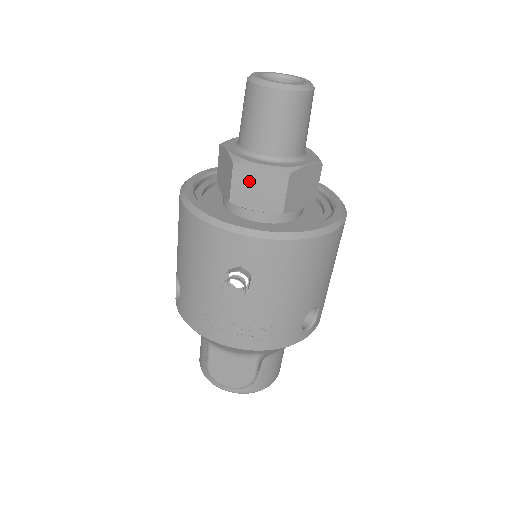
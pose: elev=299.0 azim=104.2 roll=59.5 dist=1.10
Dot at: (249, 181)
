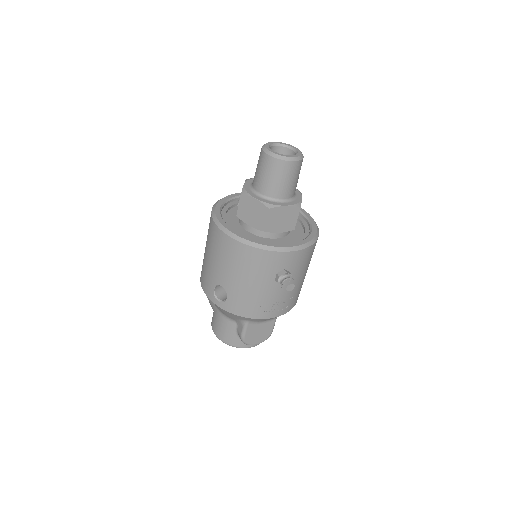
Dot at: (277, 217)
